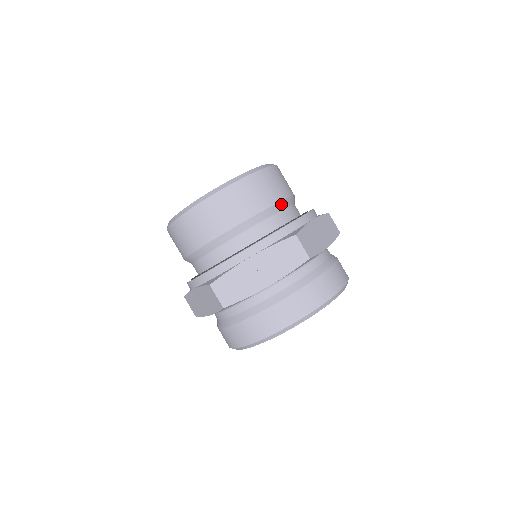
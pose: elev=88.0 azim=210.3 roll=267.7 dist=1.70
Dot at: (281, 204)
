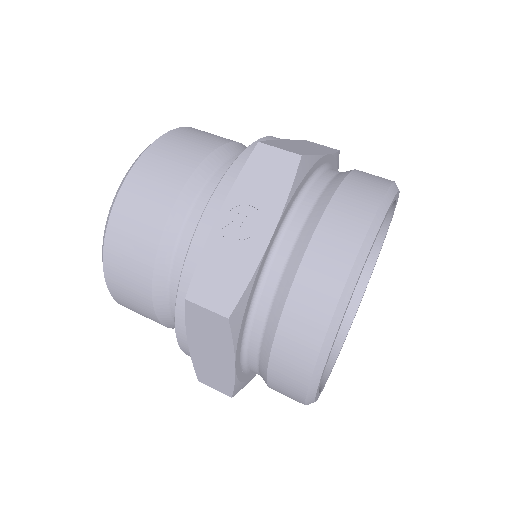
Dot at: (226, 149)
